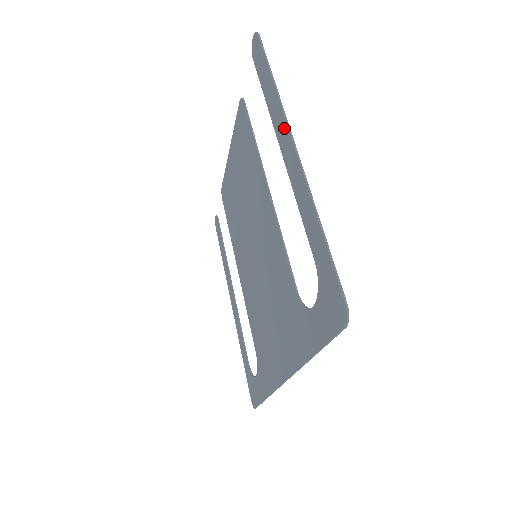
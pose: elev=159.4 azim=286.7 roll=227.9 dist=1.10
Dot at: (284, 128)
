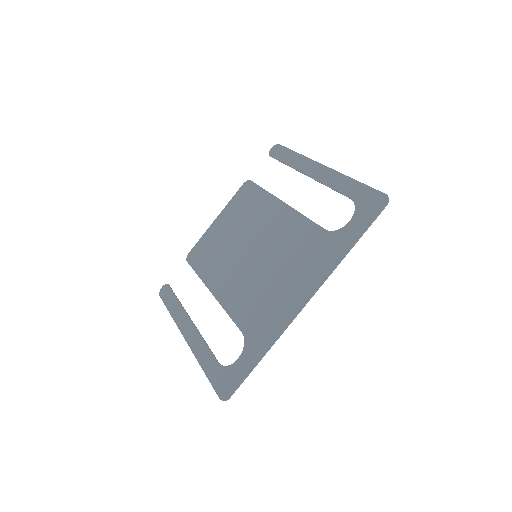
Dot at: (311, 164)
